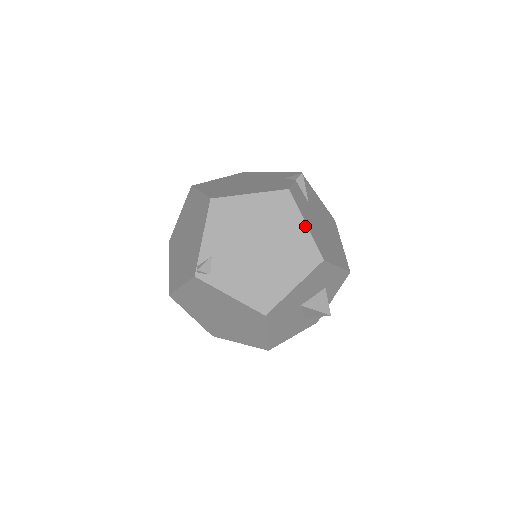
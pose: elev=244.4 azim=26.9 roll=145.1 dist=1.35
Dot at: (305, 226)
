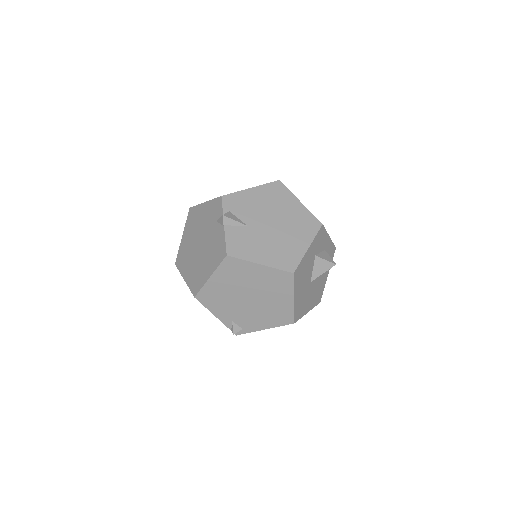
Dot at: (261, 266)
